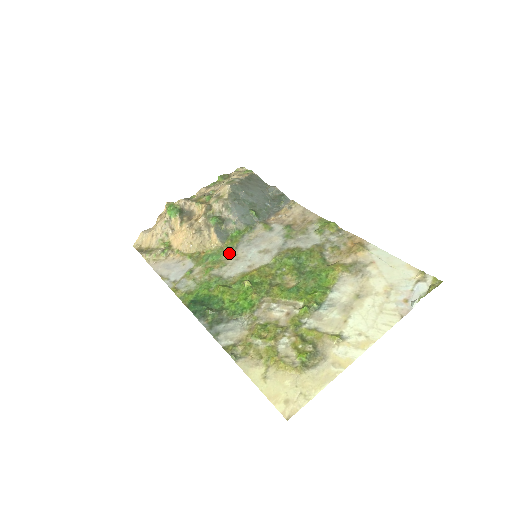
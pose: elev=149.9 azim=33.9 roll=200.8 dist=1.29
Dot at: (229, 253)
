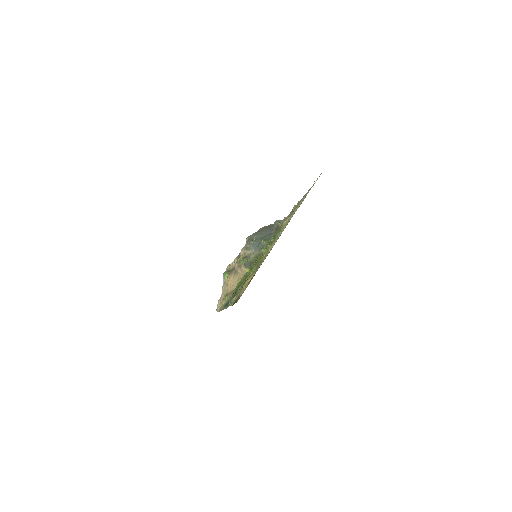
Dot at: occluded
